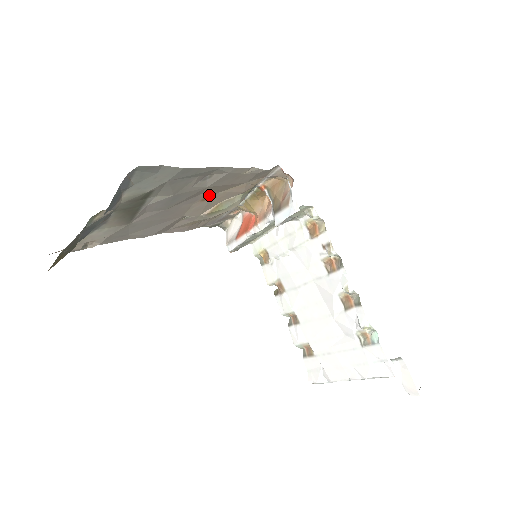
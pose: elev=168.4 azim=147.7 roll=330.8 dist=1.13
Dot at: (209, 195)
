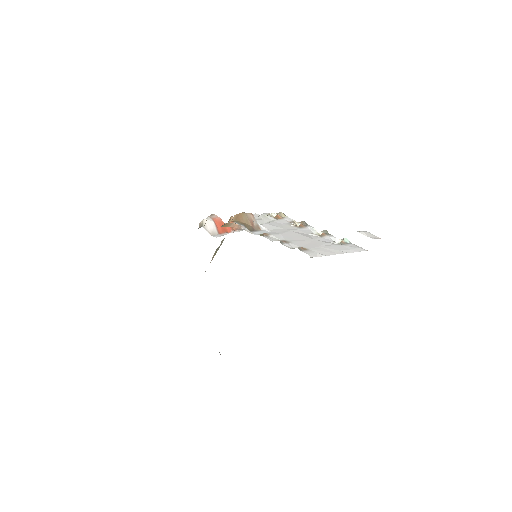
Dot at: occluded
